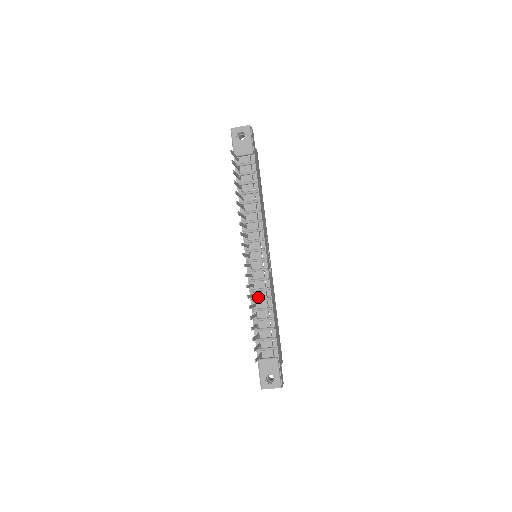
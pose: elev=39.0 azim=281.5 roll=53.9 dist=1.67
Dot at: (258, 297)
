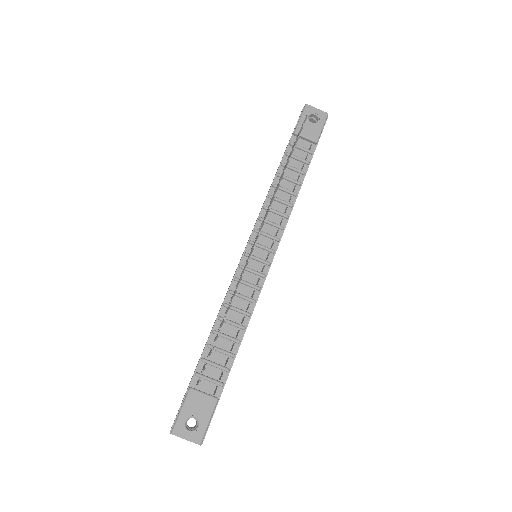
Dot at: (235, 305)
